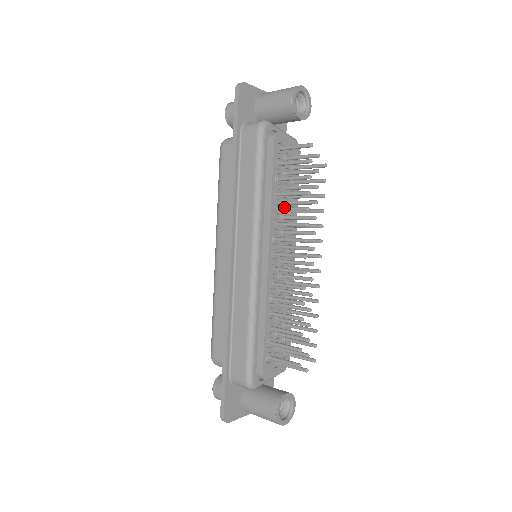
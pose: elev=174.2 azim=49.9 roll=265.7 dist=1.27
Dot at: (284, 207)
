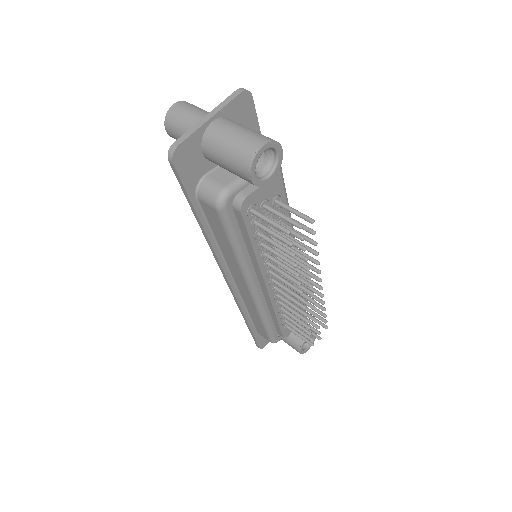
Dot at: (272, 259)
